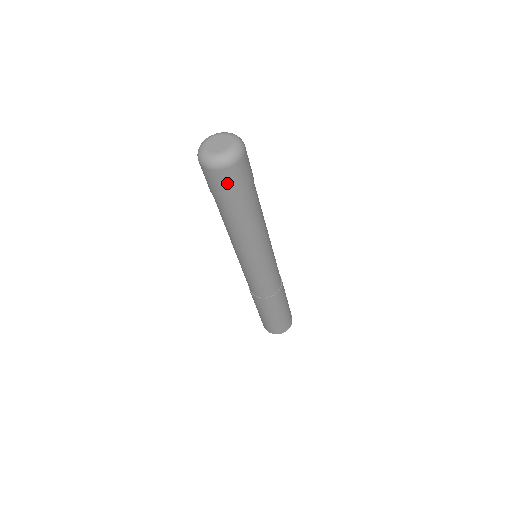
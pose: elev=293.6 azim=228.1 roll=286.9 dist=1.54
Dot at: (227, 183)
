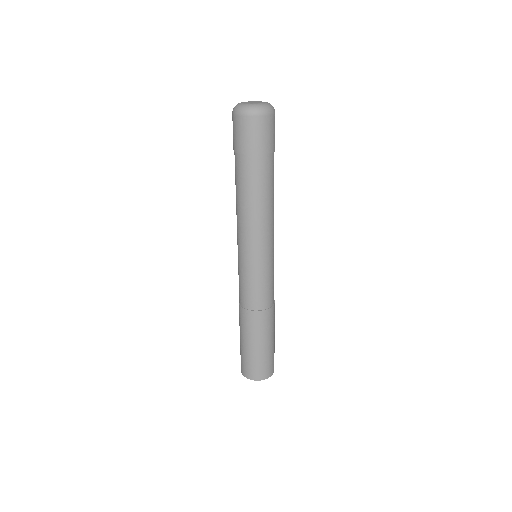
Dot at: (241, 133)
